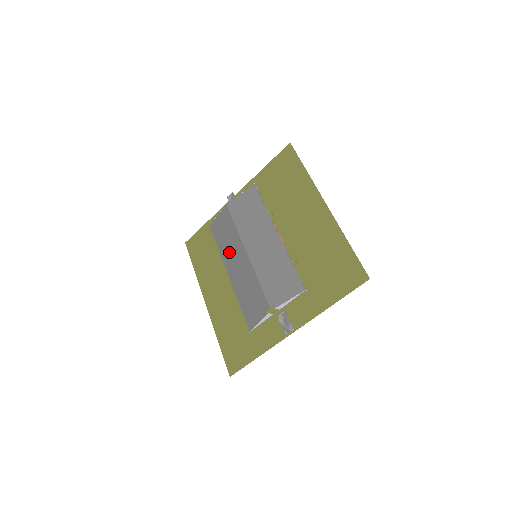
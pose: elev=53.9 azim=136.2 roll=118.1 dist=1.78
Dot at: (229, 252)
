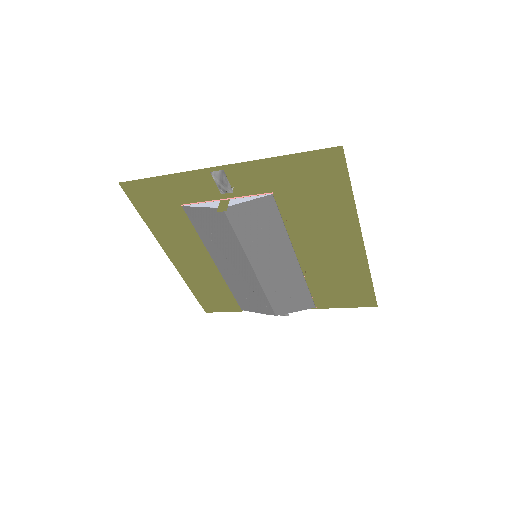
Dot at: (221, 251)
